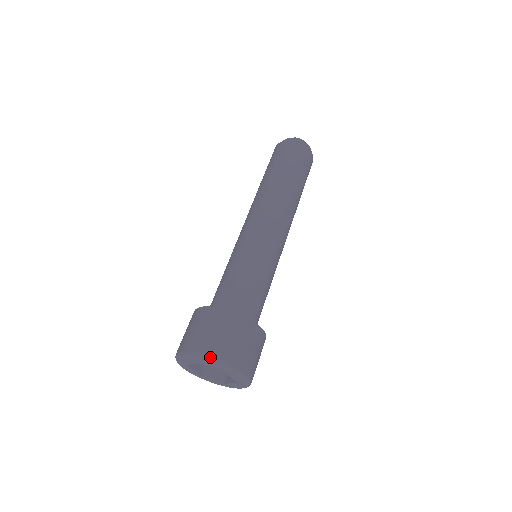
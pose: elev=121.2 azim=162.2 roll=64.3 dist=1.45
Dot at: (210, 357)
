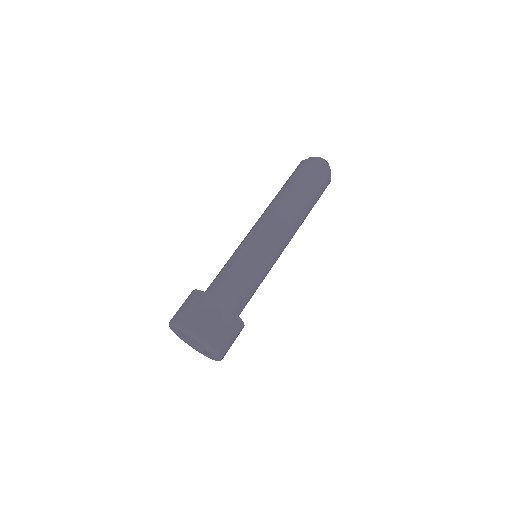
Dot at: (192, 332)
